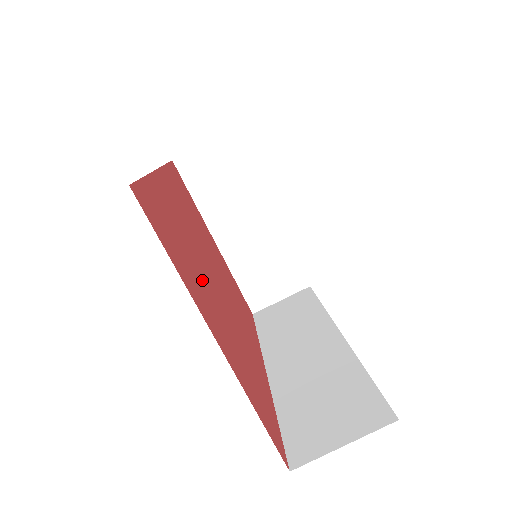
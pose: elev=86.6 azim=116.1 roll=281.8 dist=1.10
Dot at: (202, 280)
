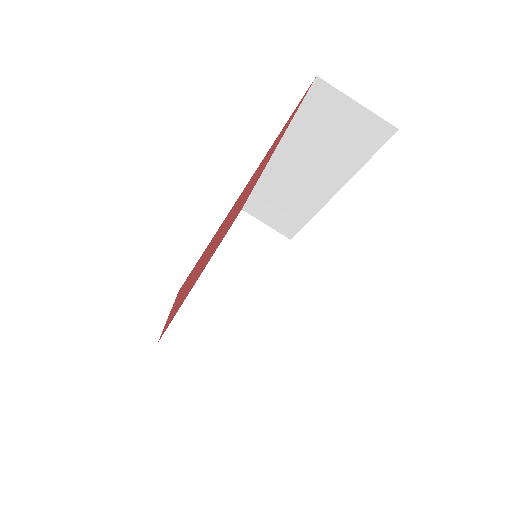
Dot at: occluded
